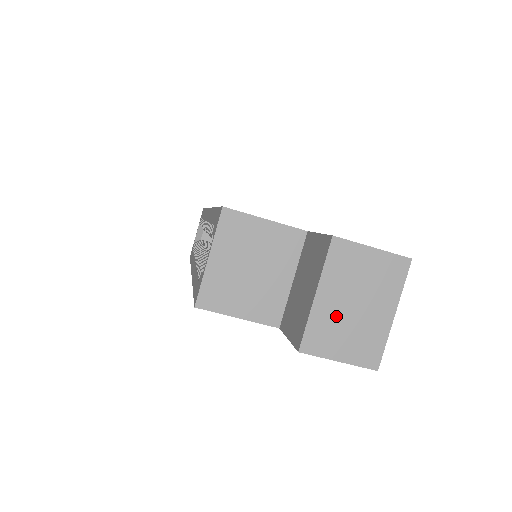
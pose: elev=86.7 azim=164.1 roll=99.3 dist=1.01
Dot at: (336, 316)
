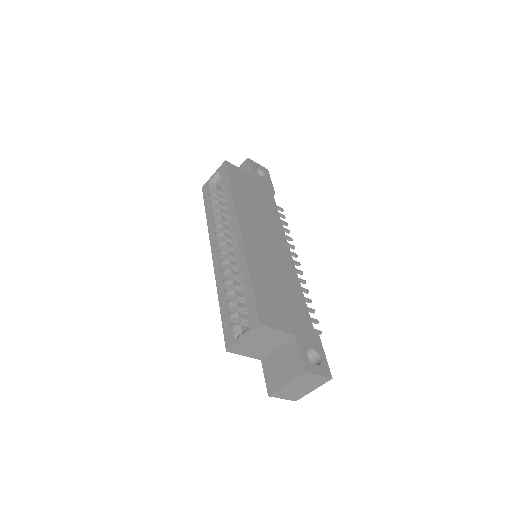
Dot at: (290, 389)
